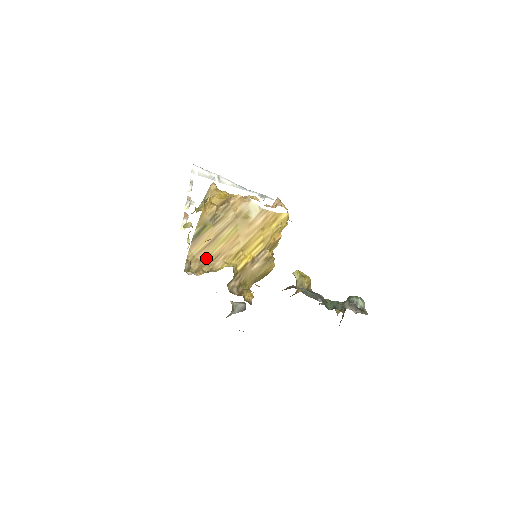
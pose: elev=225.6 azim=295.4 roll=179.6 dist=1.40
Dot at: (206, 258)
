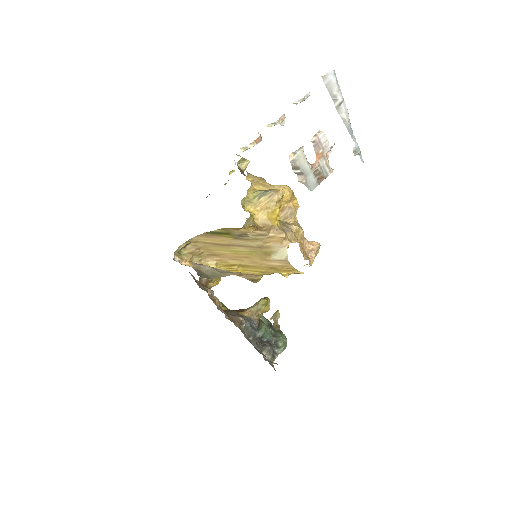
Dot at: (205, 249)
